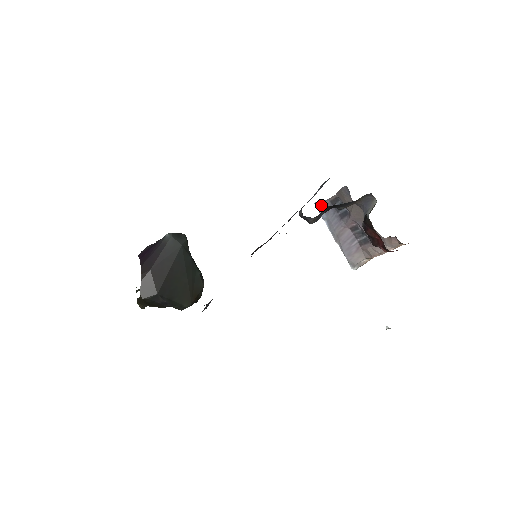
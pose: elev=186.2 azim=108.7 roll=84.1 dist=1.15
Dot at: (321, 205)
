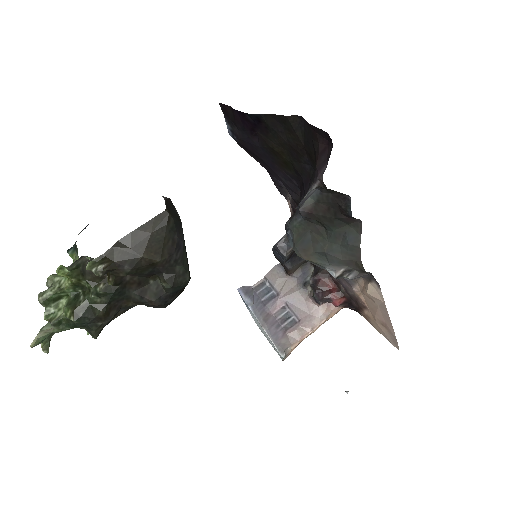
Dot at: (245, 290)
